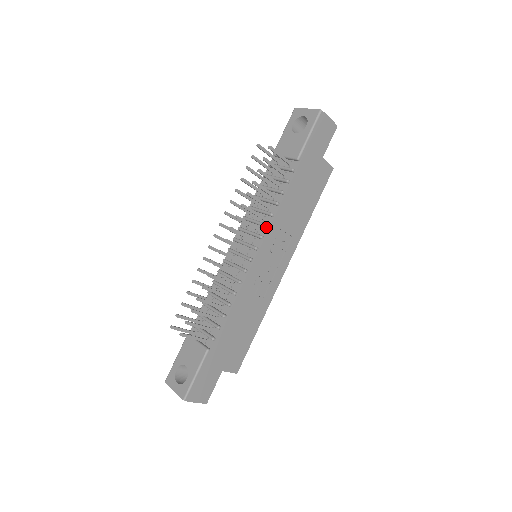
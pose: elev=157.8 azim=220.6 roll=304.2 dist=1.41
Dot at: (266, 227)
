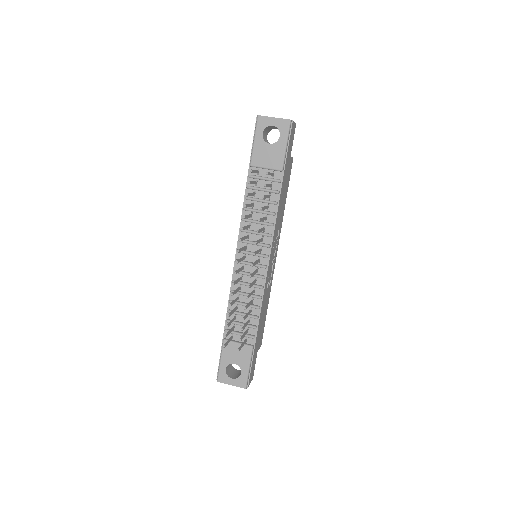
Dot at: (271, 237)
